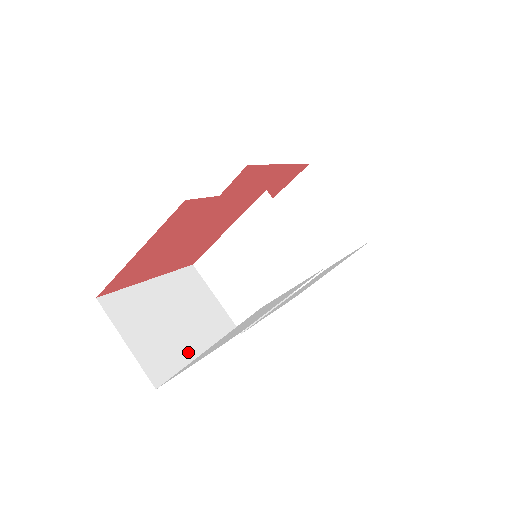
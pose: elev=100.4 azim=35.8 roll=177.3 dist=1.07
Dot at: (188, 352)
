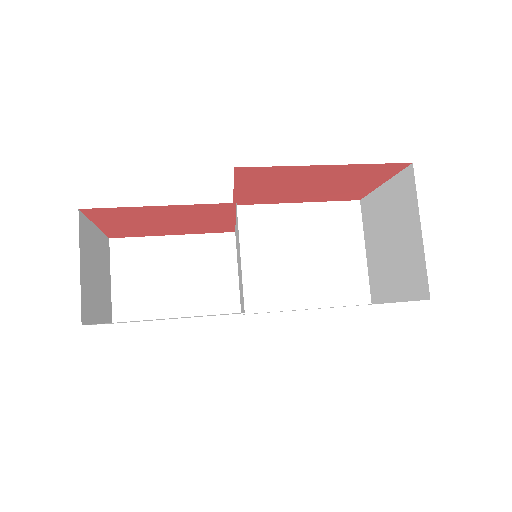
Dot at: (164, 308)
